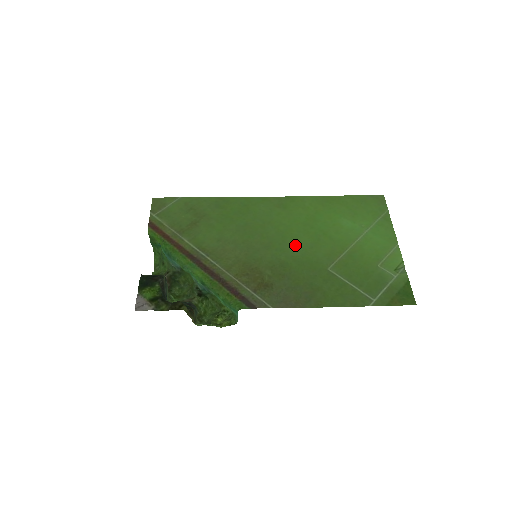
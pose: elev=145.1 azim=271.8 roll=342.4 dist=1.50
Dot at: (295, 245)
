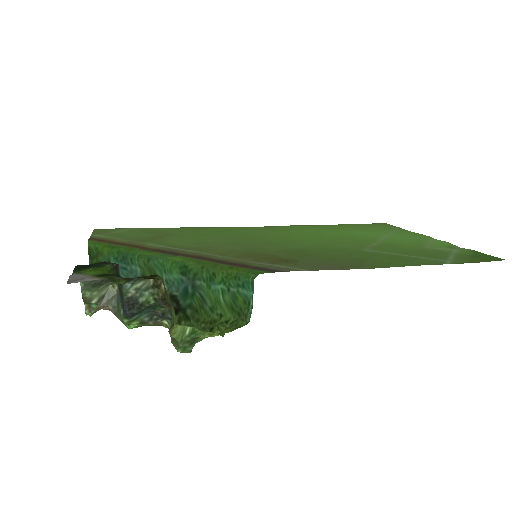
Dot at: (306, 243)
